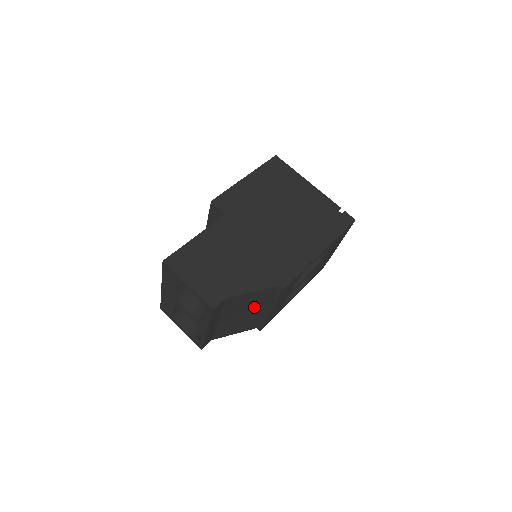
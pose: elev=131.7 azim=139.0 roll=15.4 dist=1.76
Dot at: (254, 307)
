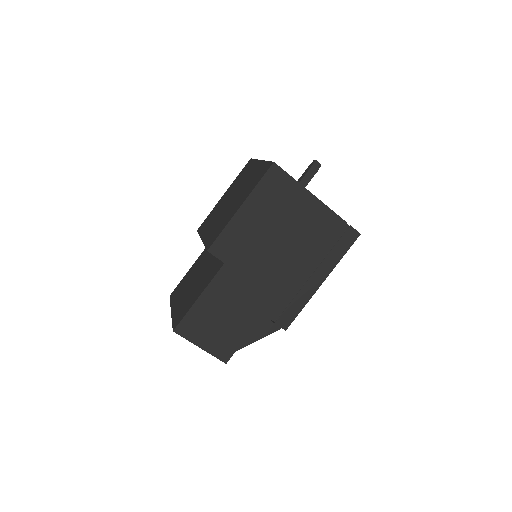
Dot at: occluded
